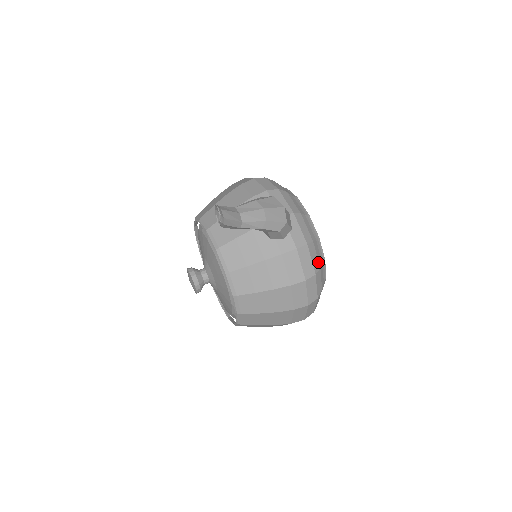
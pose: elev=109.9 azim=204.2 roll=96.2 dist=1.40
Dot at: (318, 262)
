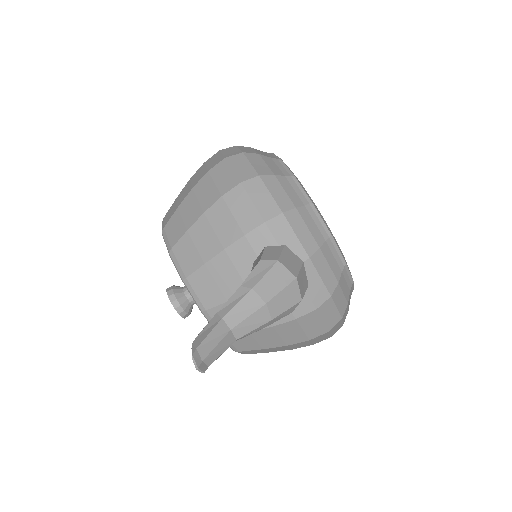
Dot at: (345, 300)
